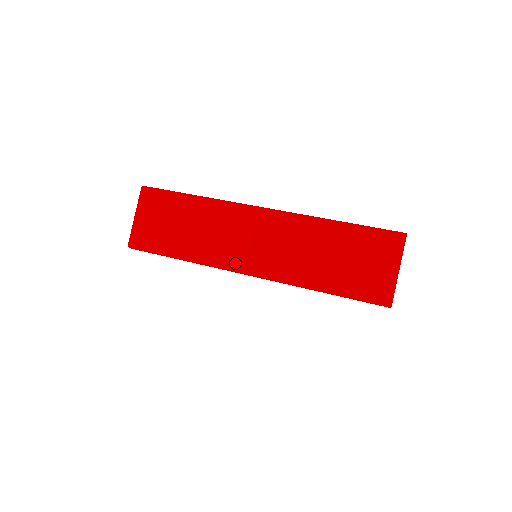
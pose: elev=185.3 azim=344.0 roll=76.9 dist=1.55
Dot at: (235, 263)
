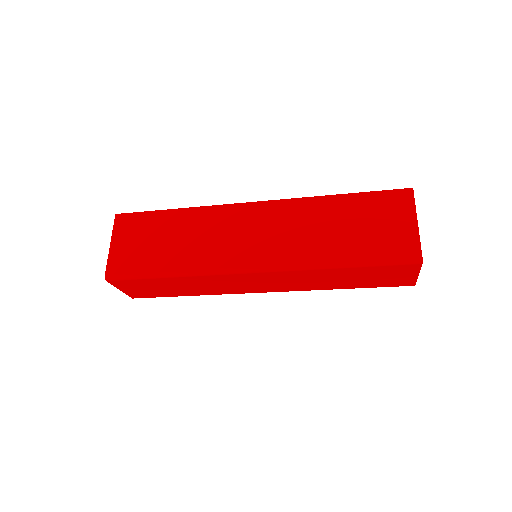
Dot at: (235, 262)
